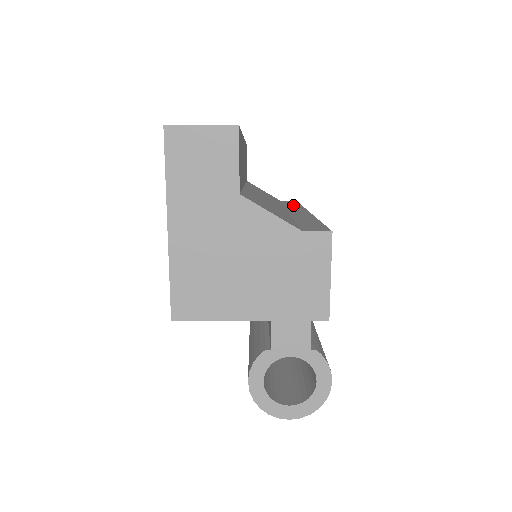
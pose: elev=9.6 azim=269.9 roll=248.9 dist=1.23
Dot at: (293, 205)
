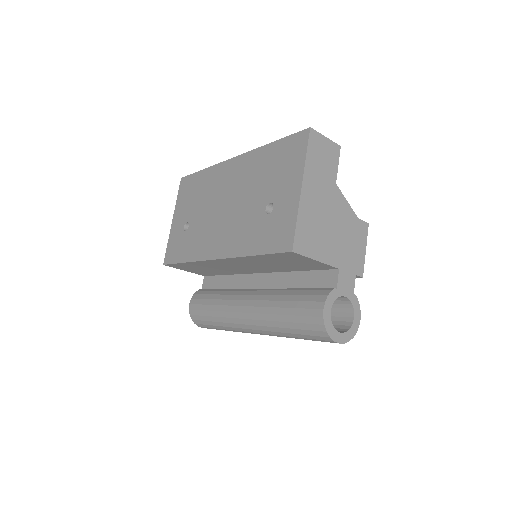
Dot at: occluded
